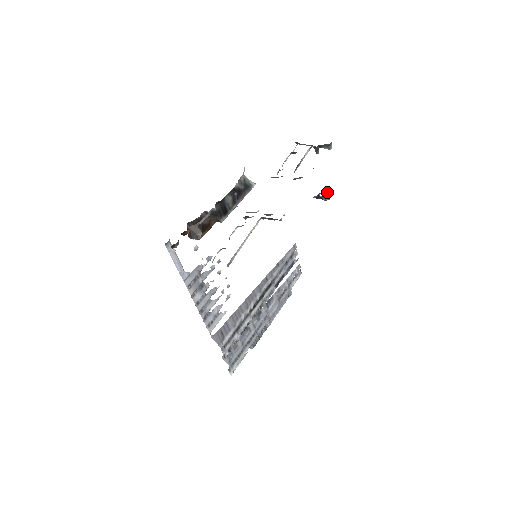
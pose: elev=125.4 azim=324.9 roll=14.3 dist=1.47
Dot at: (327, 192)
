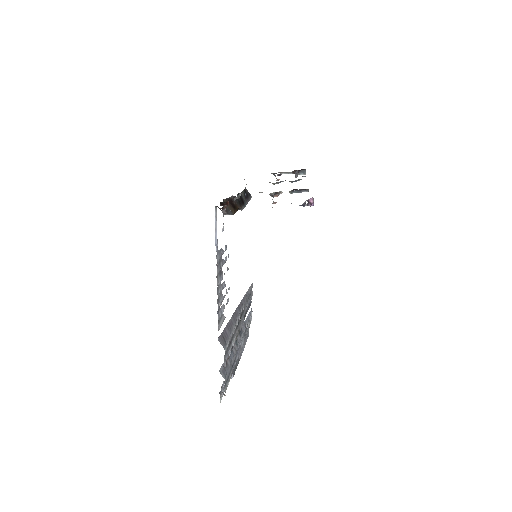
Dot at: (313, 199)
